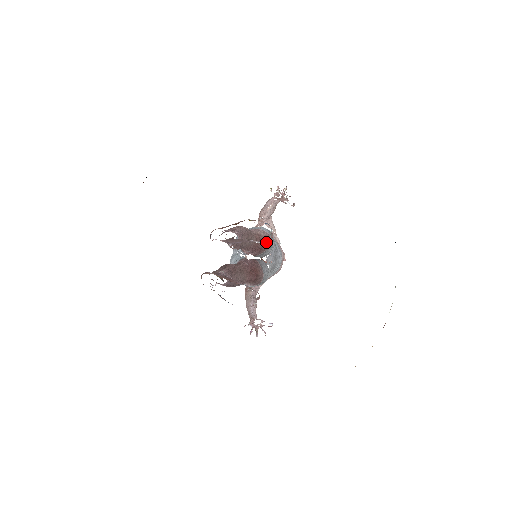
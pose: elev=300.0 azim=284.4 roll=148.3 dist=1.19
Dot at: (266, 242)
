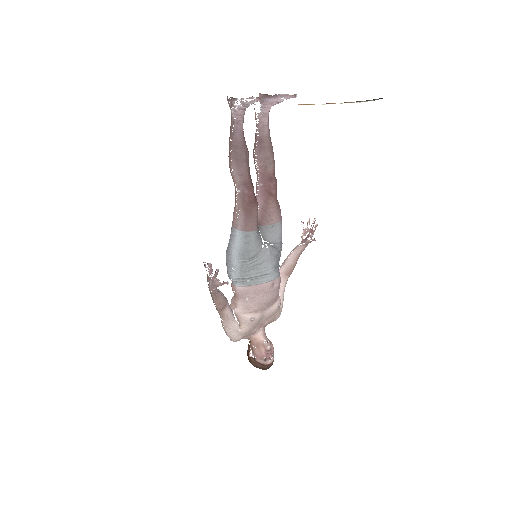
Dot at: (277, 205)
